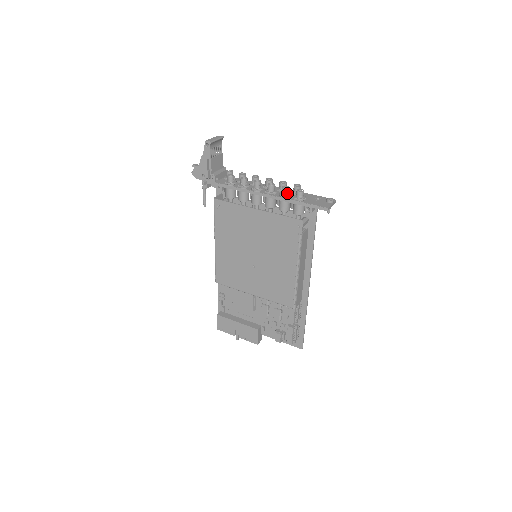
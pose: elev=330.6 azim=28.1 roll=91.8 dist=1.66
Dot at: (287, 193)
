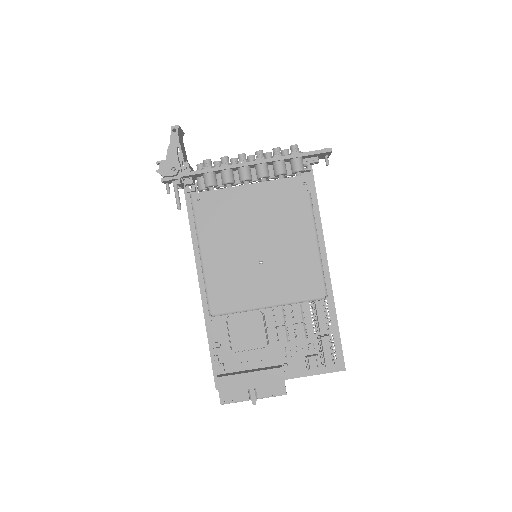
Dot at: (280, 153)
